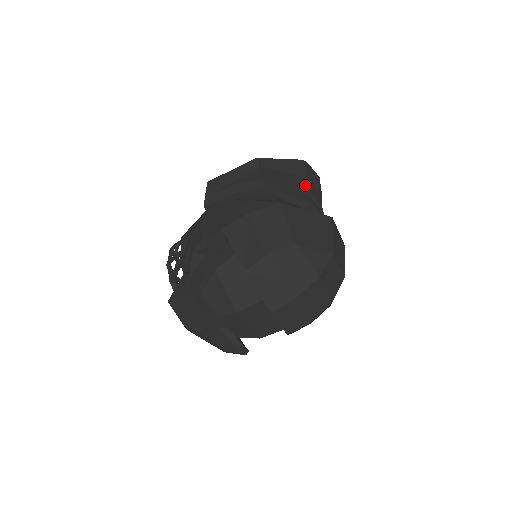
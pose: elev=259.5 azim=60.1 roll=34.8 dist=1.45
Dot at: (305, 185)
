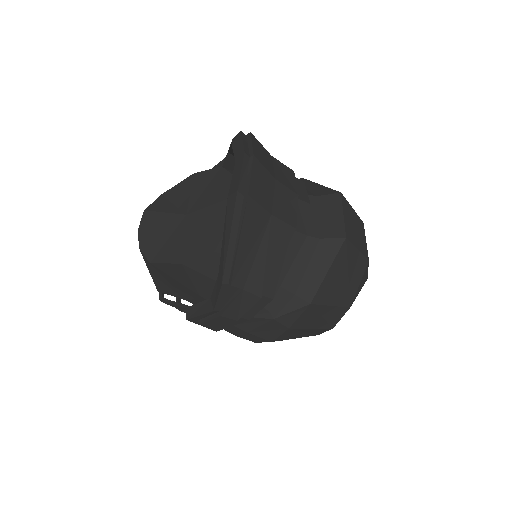
Dot at: (284, 229)
